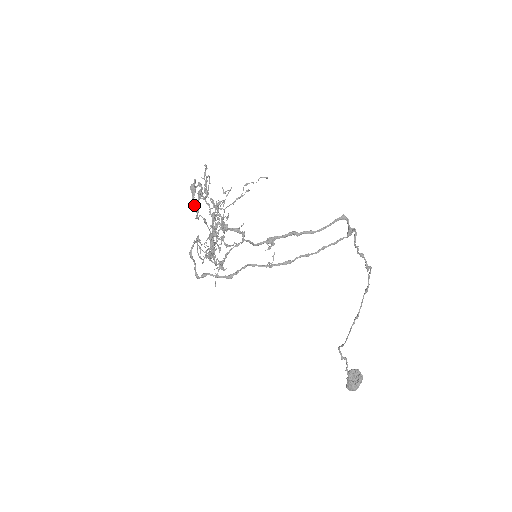
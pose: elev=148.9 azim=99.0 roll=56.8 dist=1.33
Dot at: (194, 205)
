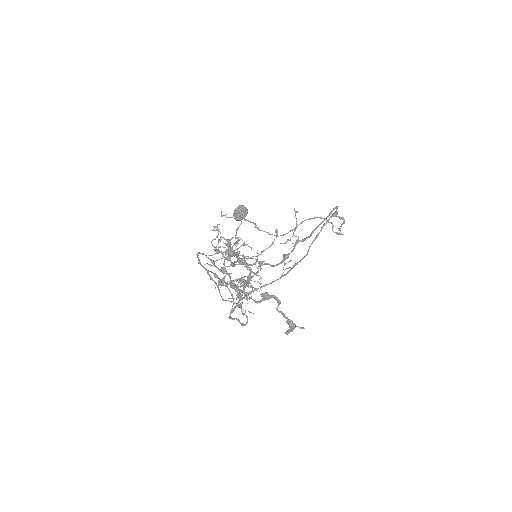
Dot at: (289, 332)
